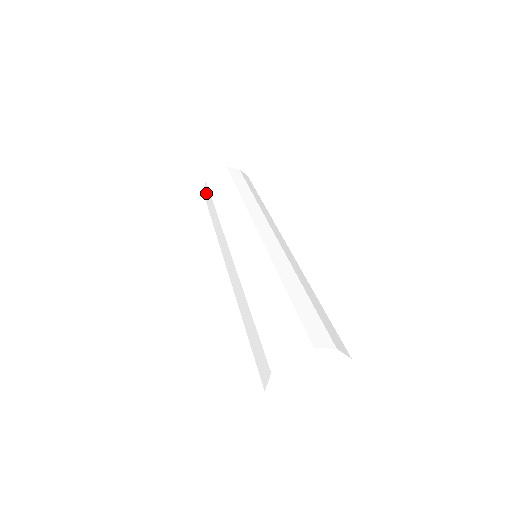
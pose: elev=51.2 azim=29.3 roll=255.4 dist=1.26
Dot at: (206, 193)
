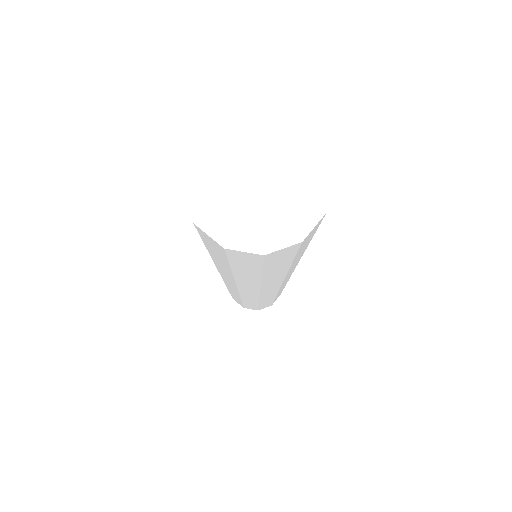
Dot at: occluded
